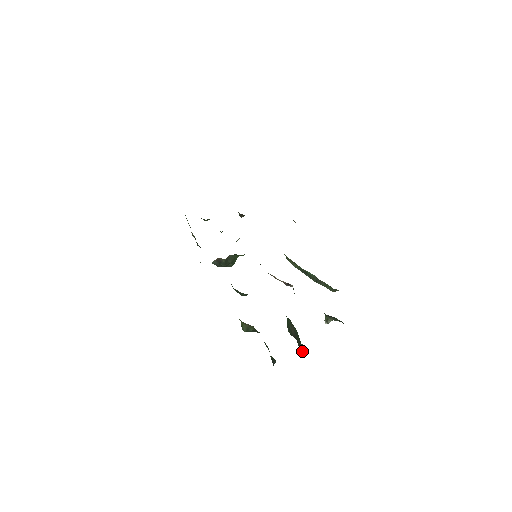
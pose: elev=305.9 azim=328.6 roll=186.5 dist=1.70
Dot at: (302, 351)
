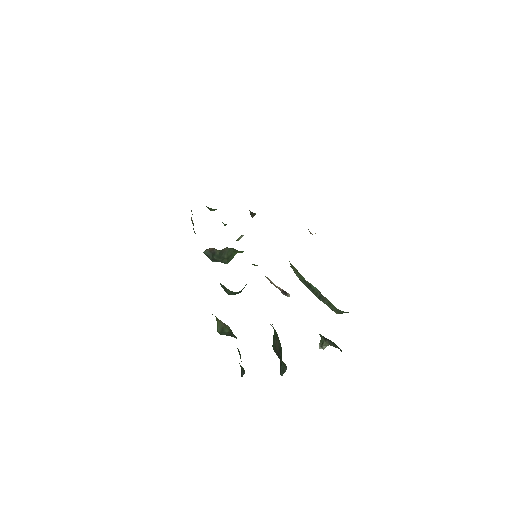
Dot at: (282, 372)
